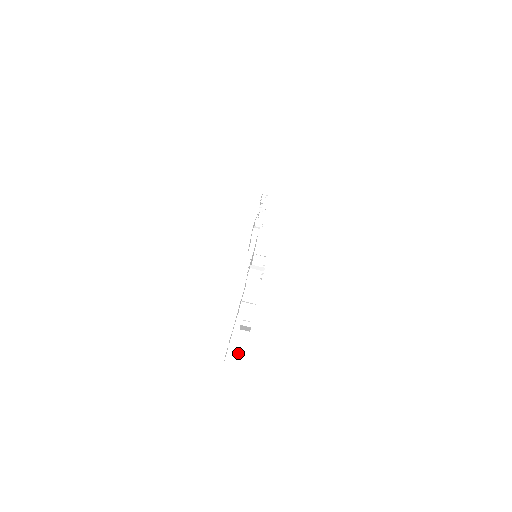
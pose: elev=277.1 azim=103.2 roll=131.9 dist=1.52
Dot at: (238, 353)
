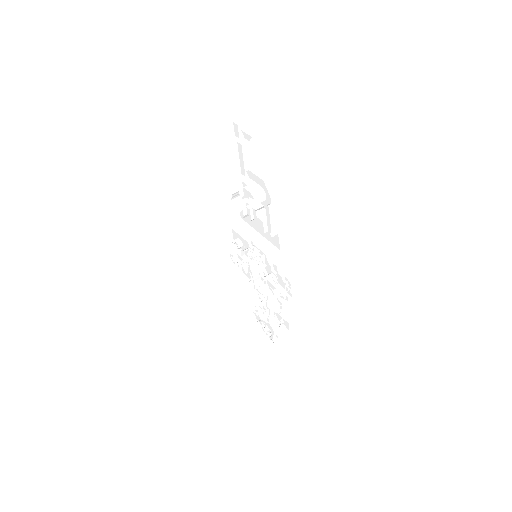
Dot at: occluded
